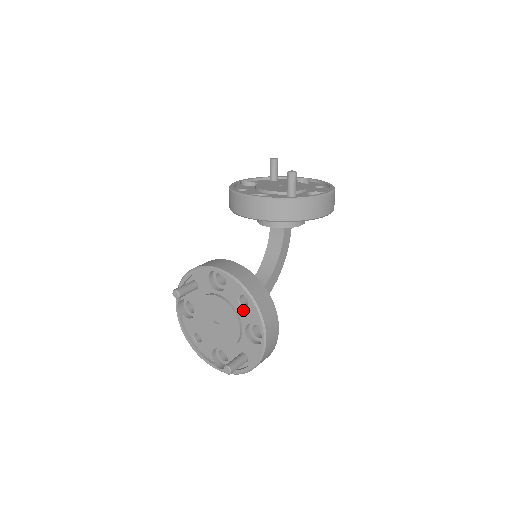
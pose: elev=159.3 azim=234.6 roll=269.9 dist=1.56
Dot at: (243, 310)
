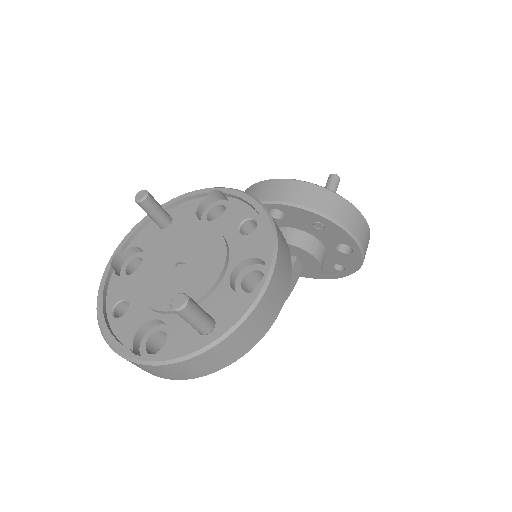
Dot at: (241, 240)
